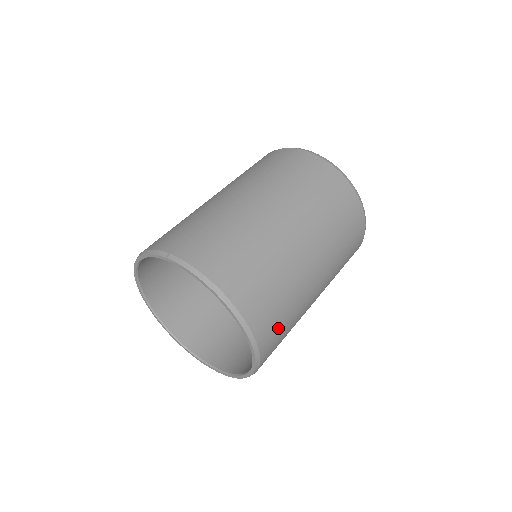
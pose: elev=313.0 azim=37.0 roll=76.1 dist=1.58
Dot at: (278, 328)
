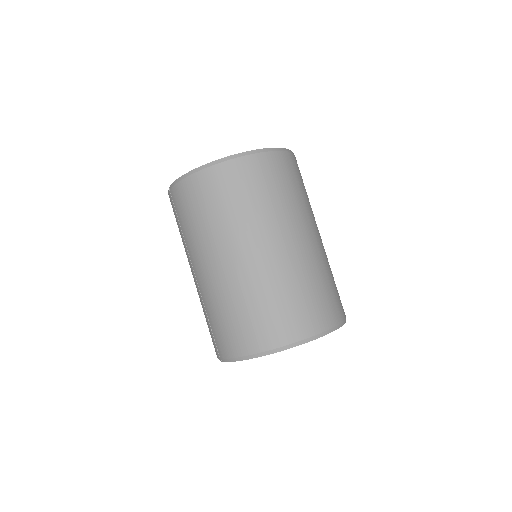
Dot at: (308, 307)
